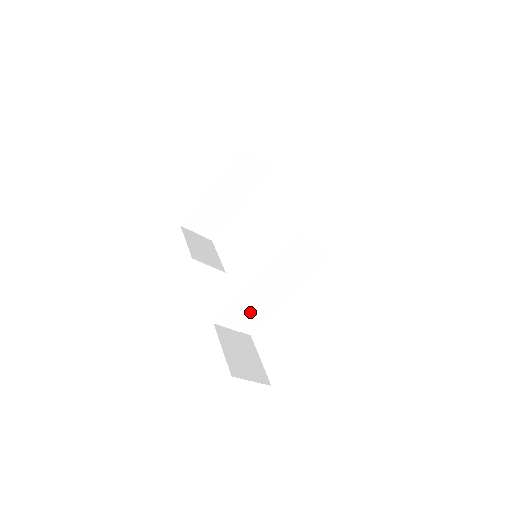
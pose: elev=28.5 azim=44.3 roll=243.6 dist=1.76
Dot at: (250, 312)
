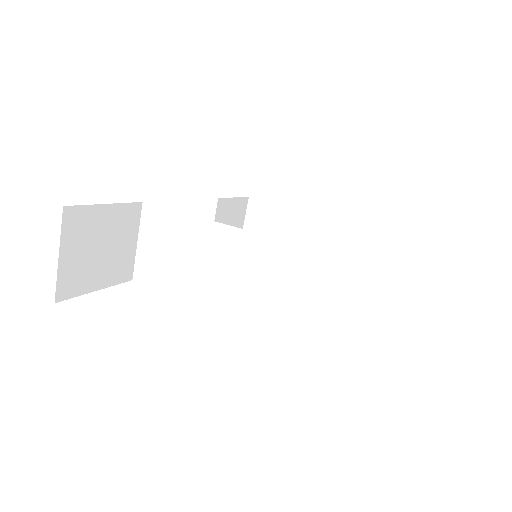
Dot at: (174, 253)
